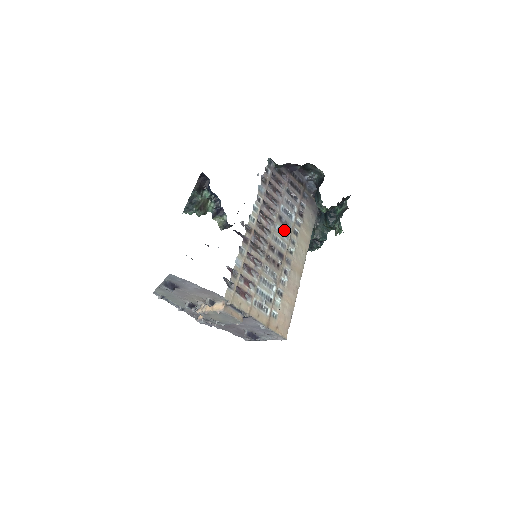
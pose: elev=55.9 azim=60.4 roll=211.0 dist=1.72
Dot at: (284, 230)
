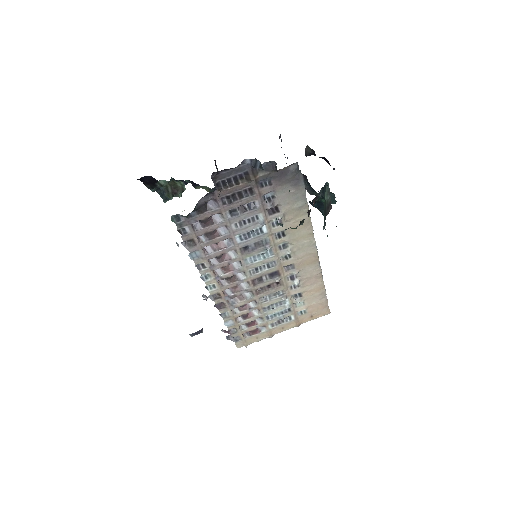
Dot at: (260, 252)
